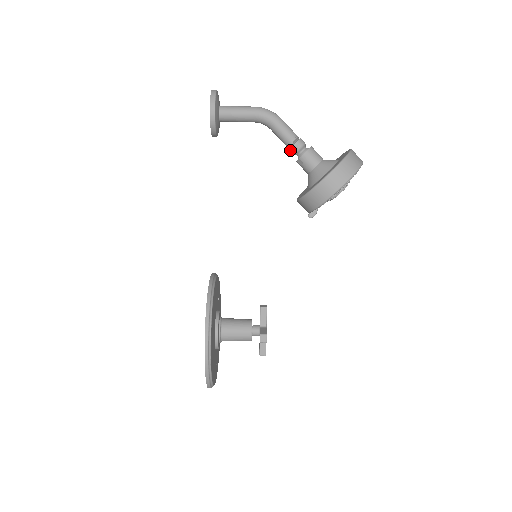
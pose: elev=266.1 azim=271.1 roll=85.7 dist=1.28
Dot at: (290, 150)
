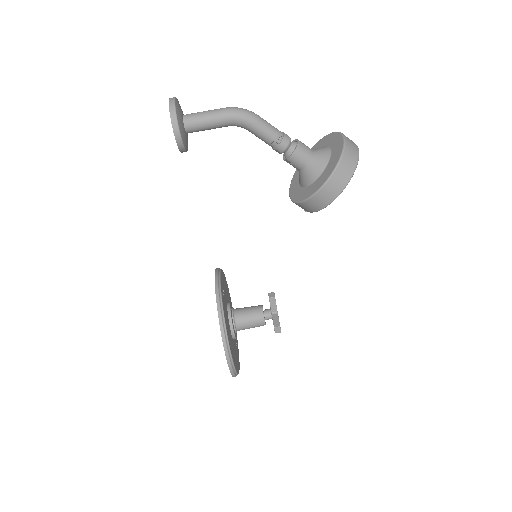
Dot at: occluded
